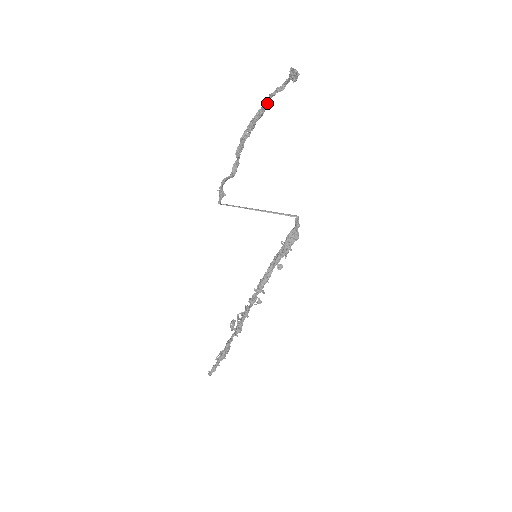
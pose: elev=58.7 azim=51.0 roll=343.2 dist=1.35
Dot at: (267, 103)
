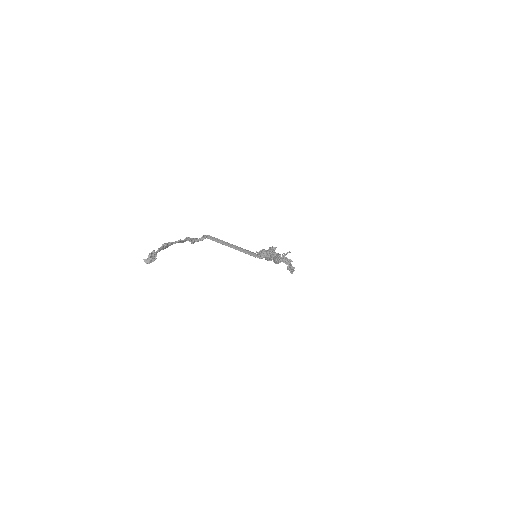
Dot at: (159, 251)
